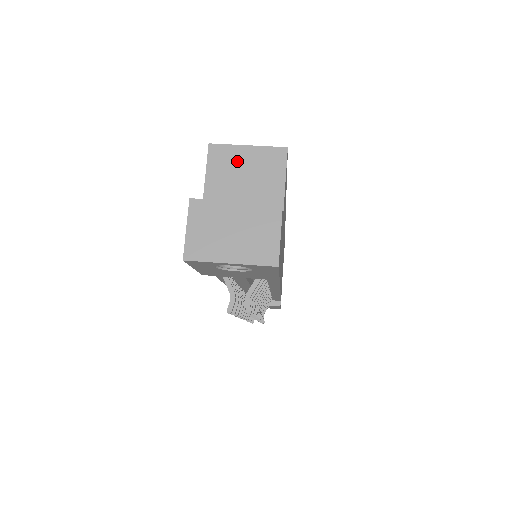
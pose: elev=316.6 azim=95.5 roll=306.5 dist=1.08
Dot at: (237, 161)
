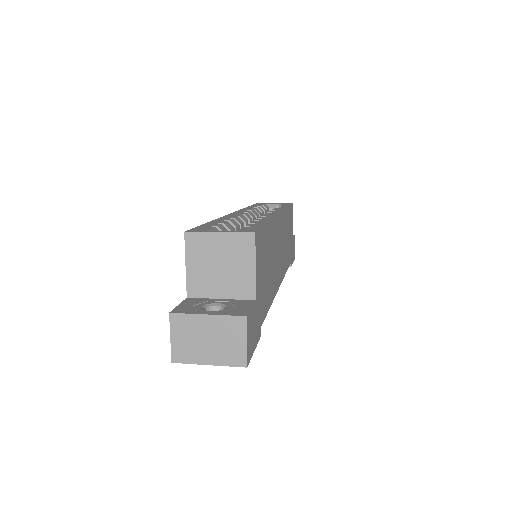
Dot at: (211, 248)
